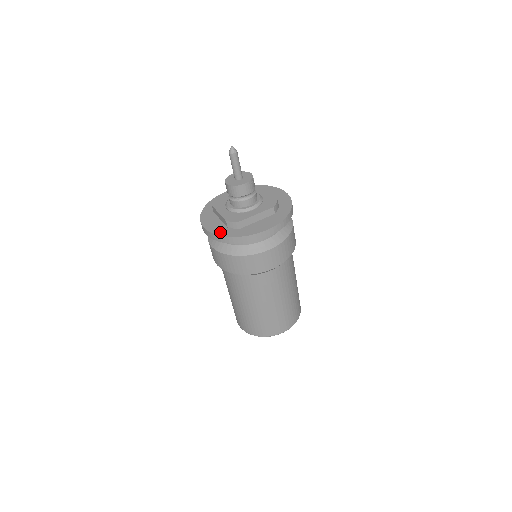
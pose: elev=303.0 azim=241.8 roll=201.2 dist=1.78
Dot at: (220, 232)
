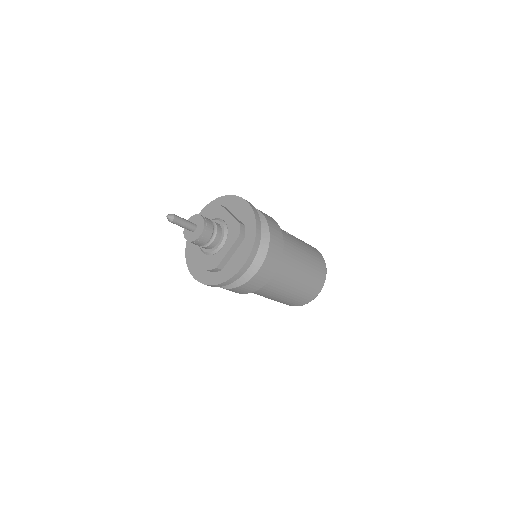
Dot at: (207, 280)
